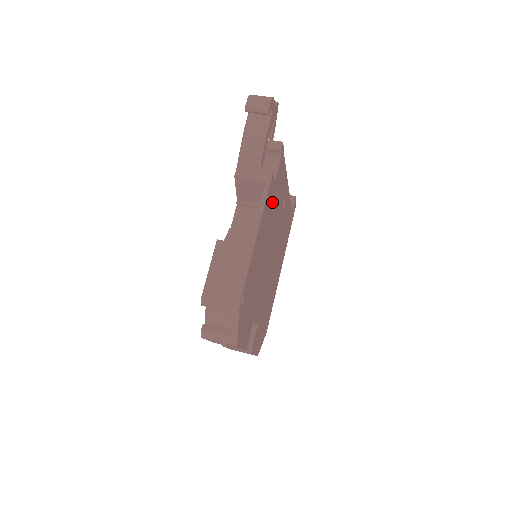
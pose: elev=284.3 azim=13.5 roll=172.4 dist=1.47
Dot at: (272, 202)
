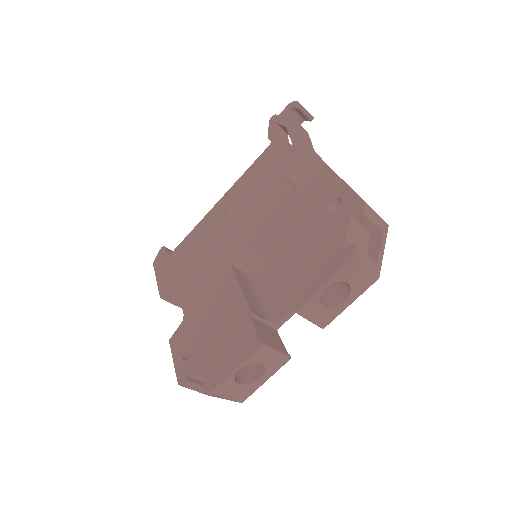
Dot at: occluded
